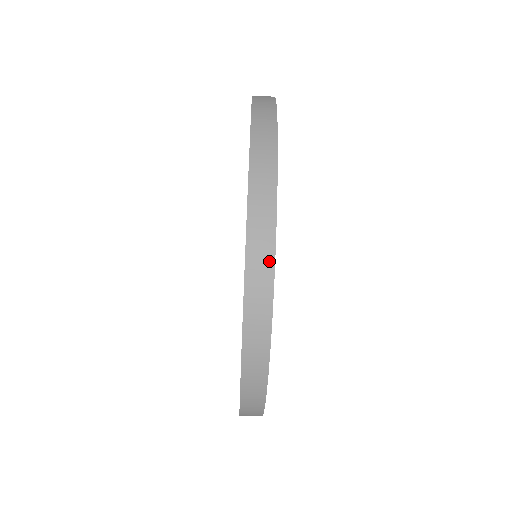
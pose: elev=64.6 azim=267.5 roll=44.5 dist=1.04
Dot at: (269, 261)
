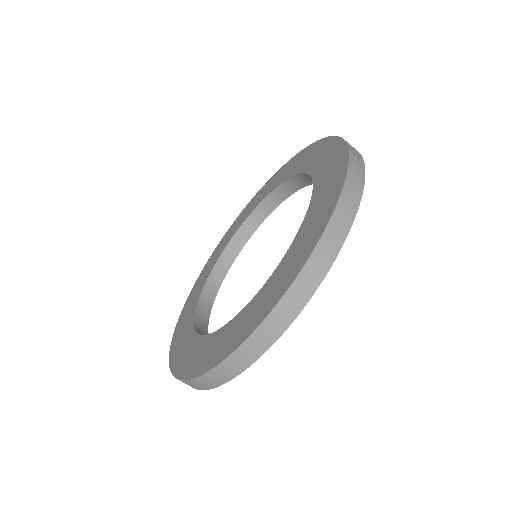
Dot at: (206, 388)
